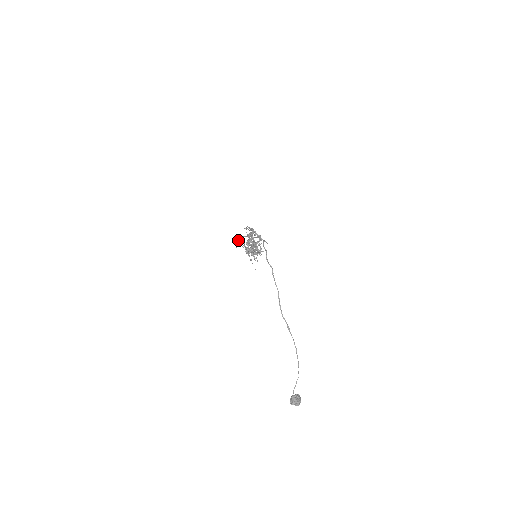
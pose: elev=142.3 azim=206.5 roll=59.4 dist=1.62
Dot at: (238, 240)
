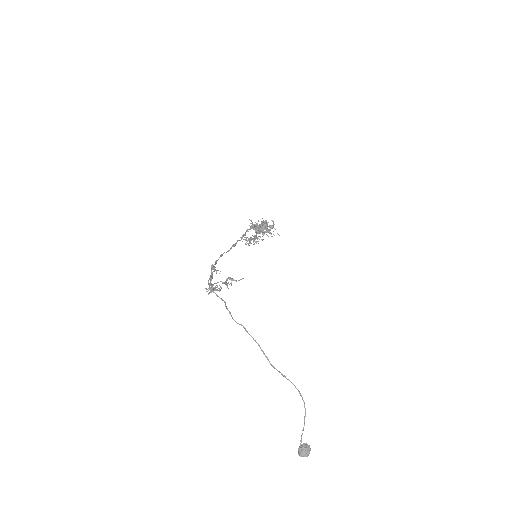
Dot at: (215, 270)
